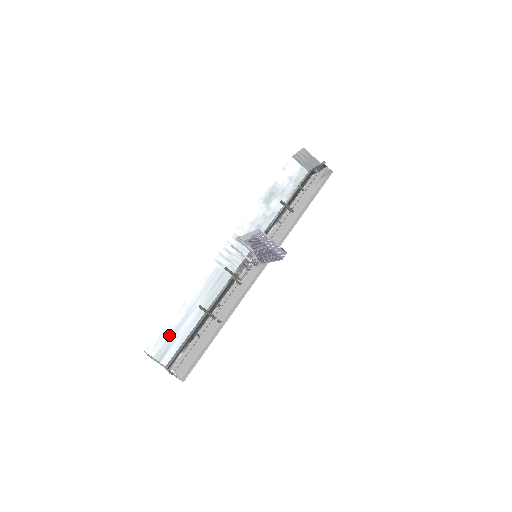
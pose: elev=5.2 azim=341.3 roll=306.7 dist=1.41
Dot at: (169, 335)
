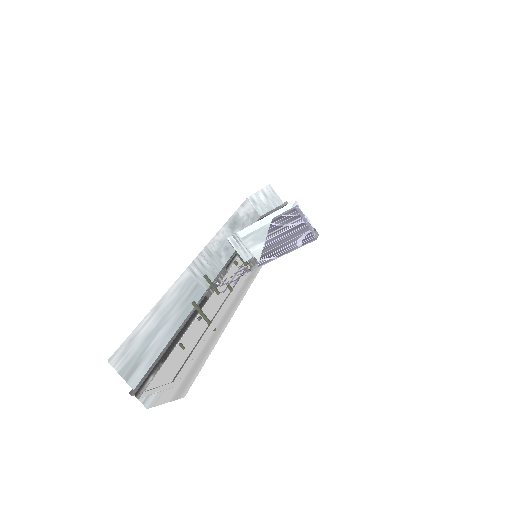
Dot at: (139, 345)
